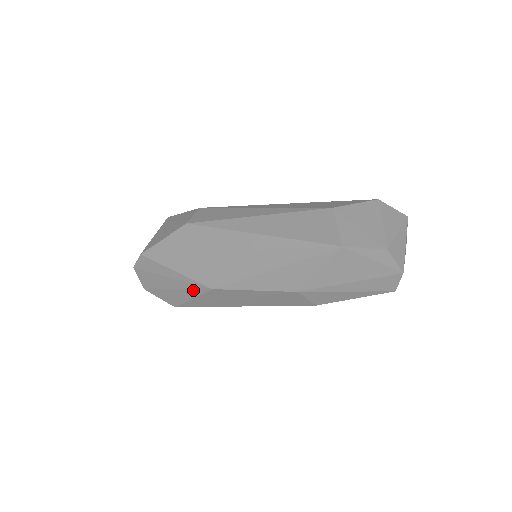
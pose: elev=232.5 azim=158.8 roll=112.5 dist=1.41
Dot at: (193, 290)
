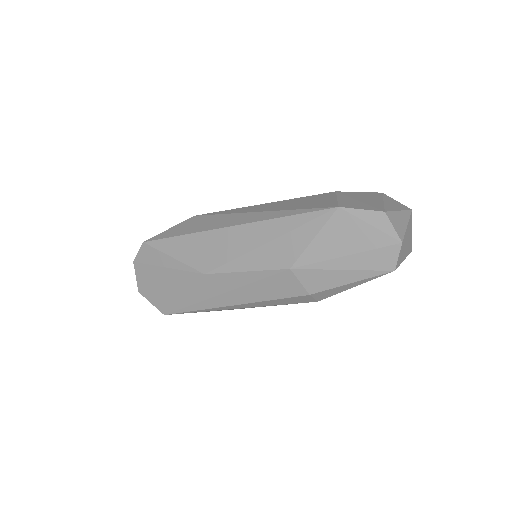
Dot at: (185, 281)
